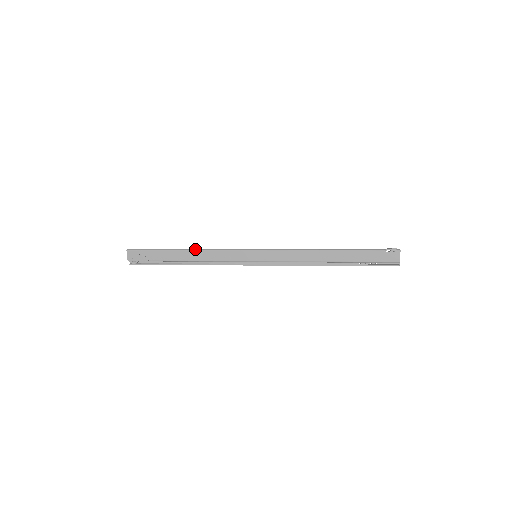
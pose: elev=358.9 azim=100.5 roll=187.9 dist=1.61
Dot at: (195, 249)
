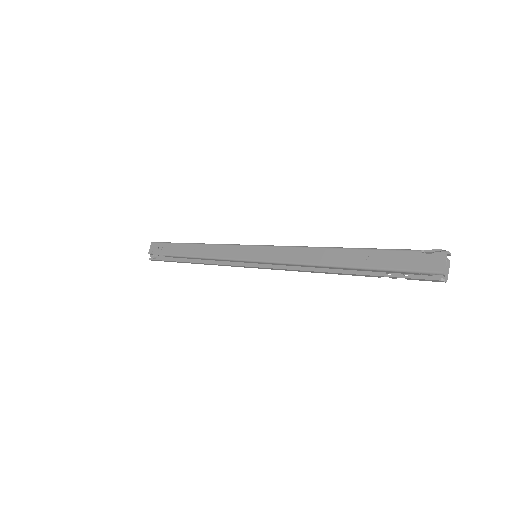
Dot at: (202, 243)
